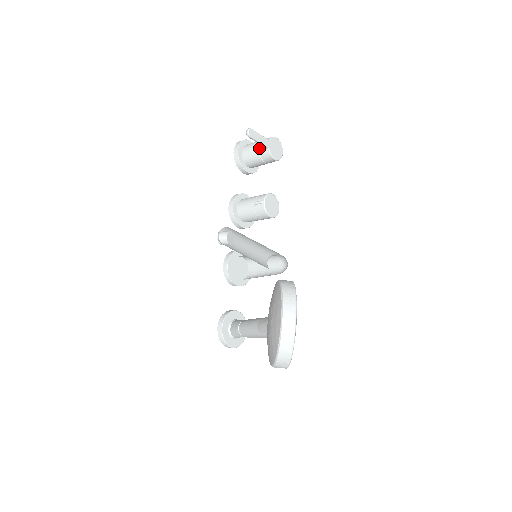
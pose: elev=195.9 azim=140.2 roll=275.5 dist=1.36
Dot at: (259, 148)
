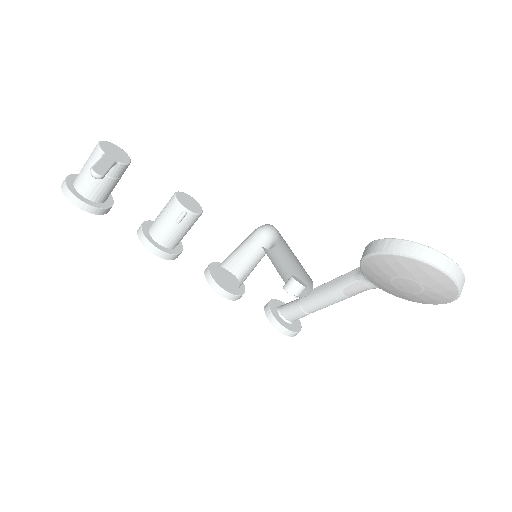
Dot at: occluded
